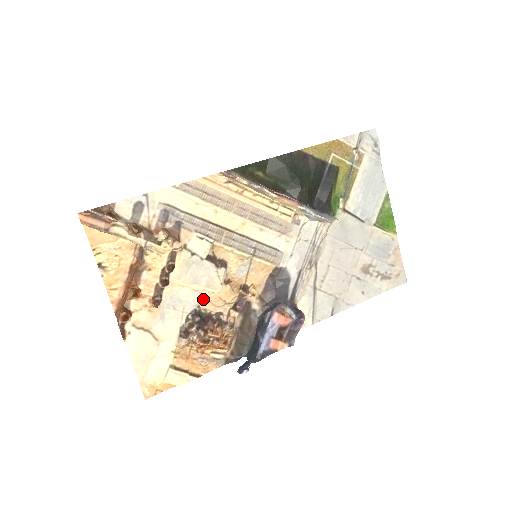
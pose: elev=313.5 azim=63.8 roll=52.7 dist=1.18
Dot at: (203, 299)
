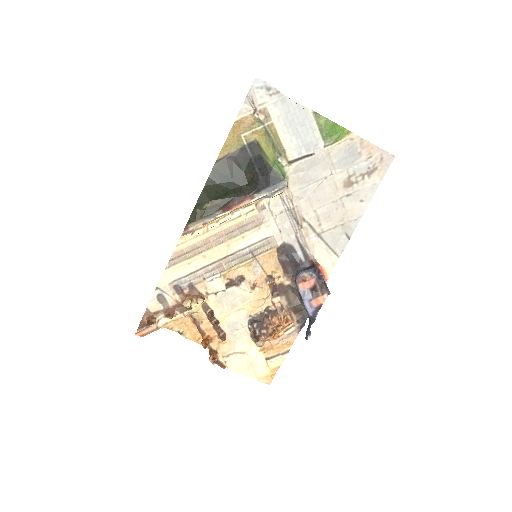
Dot at: (248, 310)
